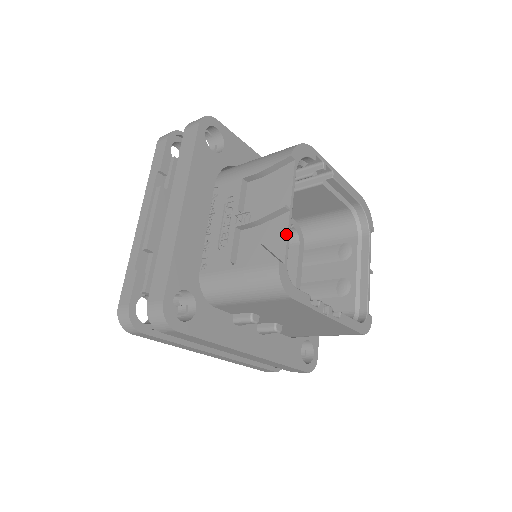
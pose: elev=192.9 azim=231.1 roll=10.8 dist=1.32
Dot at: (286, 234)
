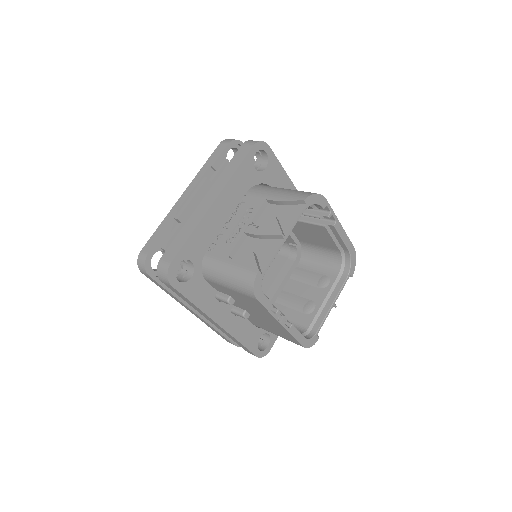
Dot at: (274, 254)
